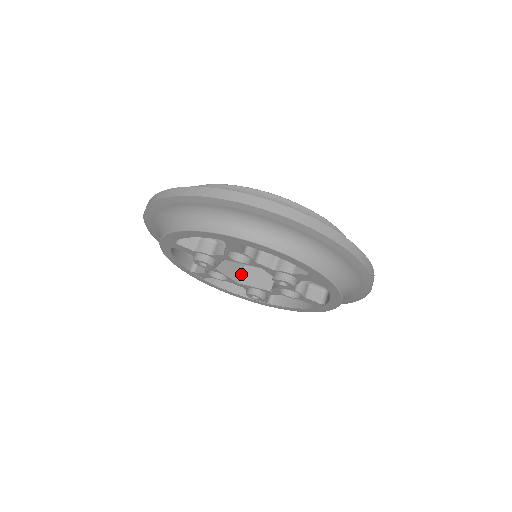
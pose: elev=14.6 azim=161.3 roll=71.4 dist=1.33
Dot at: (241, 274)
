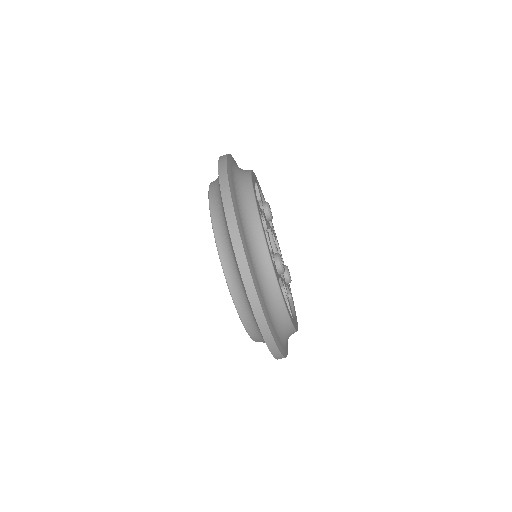
Dot at: occluded
